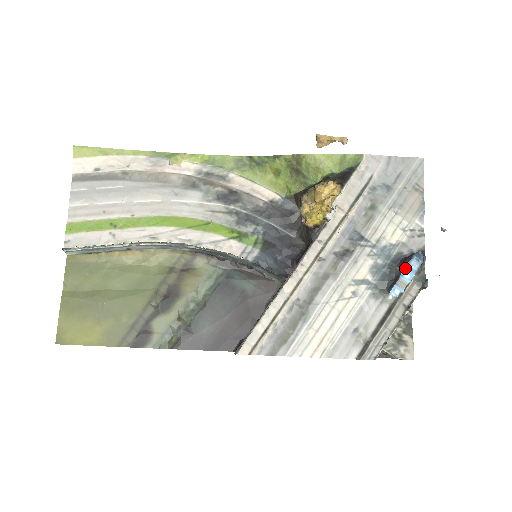
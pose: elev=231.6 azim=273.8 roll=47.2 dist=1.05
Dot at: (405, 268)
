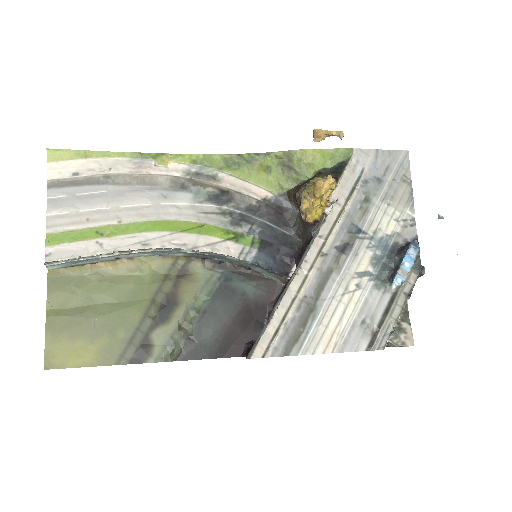
Dot at: (404, 257)
